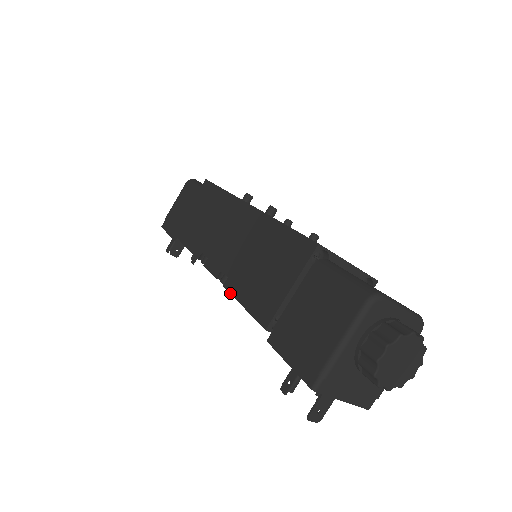
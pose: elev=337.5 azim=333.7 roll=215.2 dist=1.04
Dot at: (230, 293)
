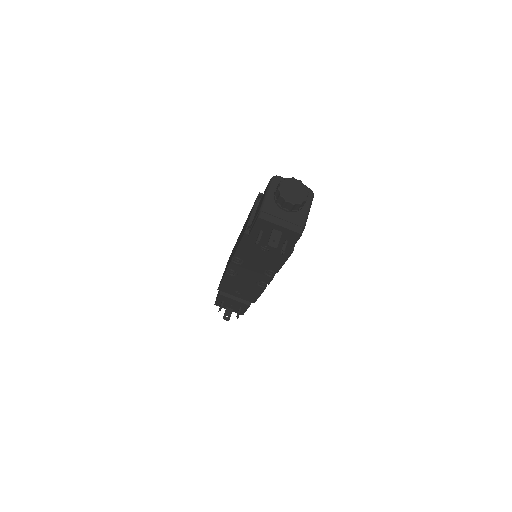
Dot at: (235, 252)
